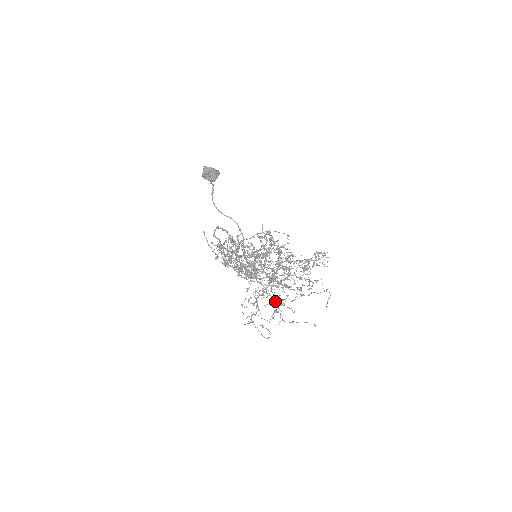
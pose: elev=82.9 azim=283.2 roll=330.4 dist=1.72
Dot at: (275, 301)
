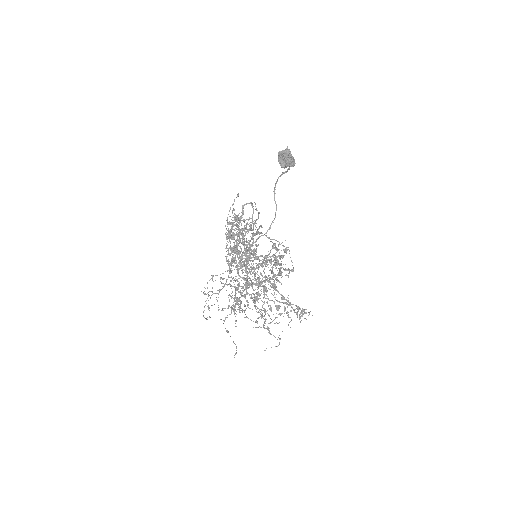
Dot at: (233, 302)
